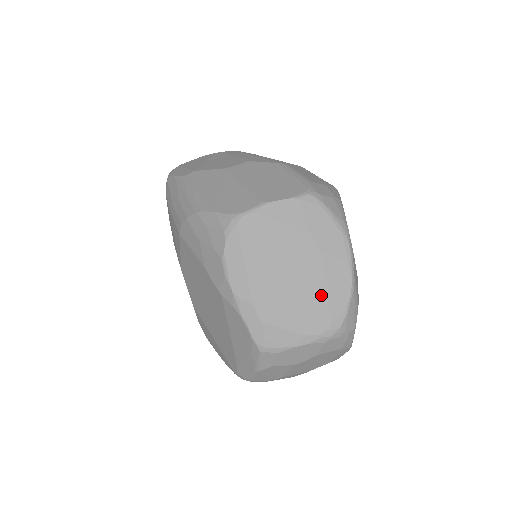
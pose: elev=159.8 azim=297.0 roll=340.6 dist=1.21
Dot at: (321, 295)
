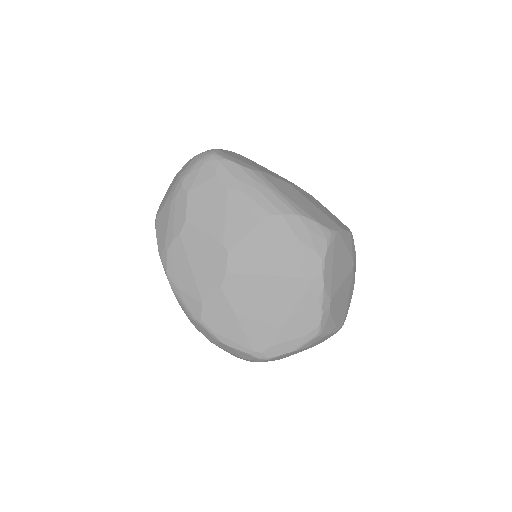
Dot at: (347, 301)
